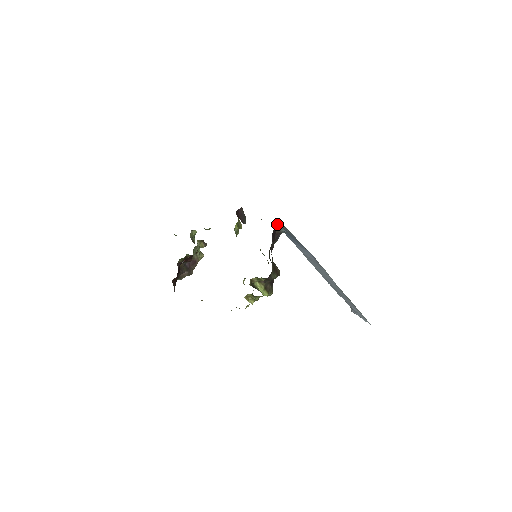
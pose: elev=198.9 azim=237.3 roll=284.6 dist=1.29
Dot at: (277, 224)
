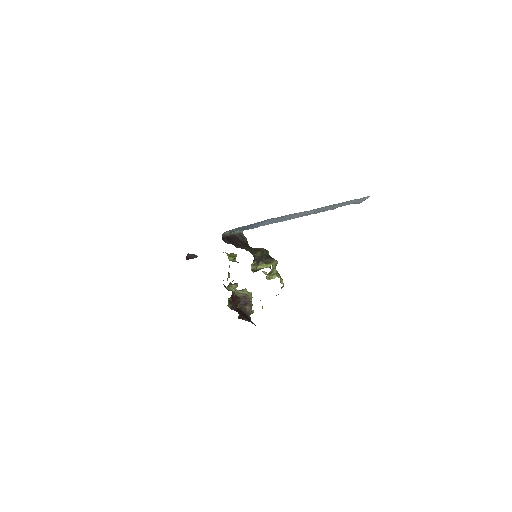
Dot at: (223, 235)
